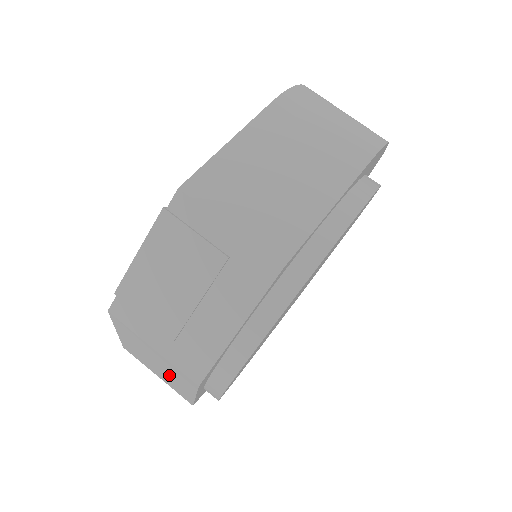
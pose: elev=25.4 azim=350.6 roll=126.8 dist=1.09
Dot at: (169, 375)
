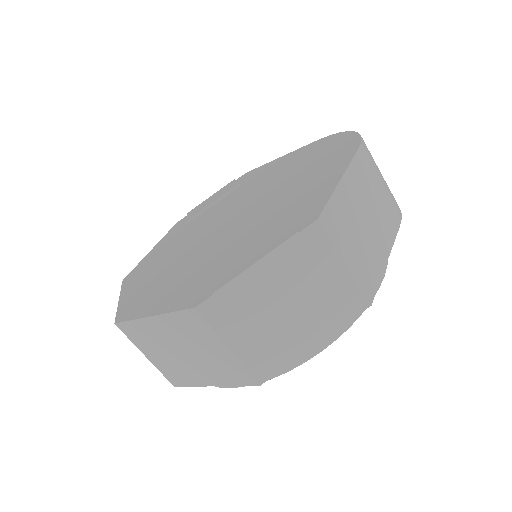
Dot at: (195, 365)
